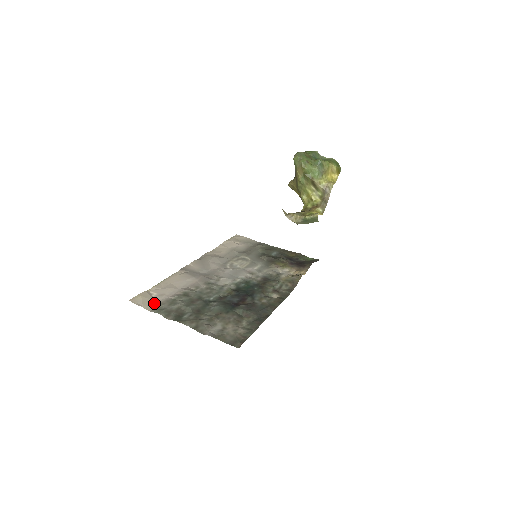
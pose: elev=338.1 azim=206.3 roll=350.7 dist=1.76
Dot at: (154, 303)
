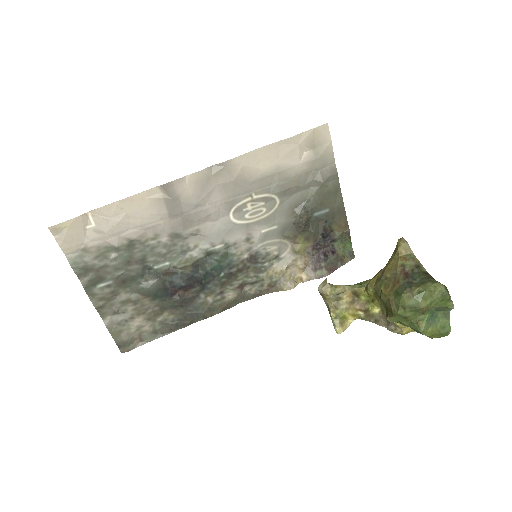
Dot at: (80, 243)
